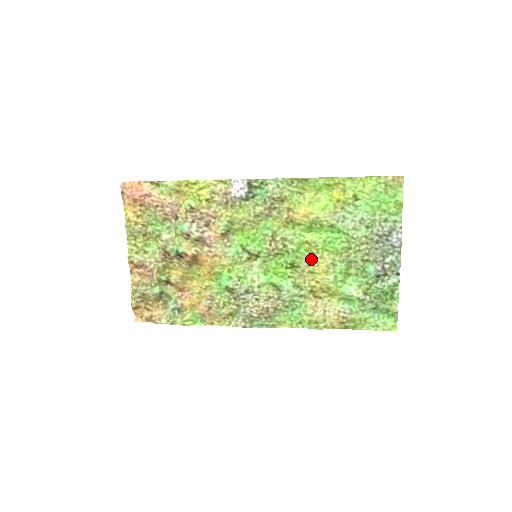
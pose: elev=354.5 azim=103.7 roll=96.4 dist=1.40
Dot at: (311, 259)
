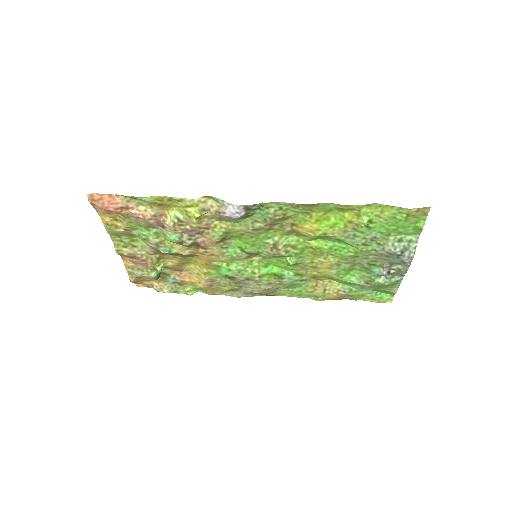
Dot at: (315, 258)
